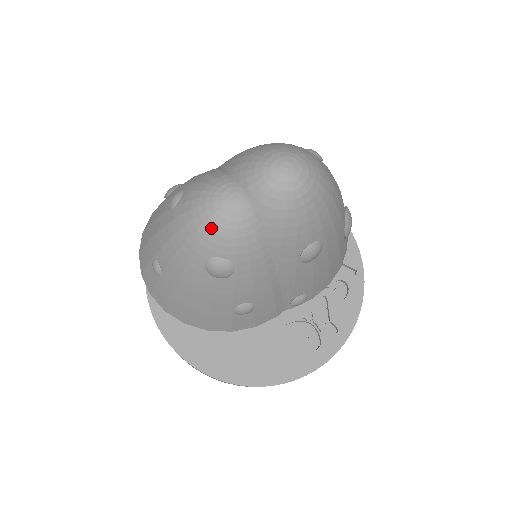
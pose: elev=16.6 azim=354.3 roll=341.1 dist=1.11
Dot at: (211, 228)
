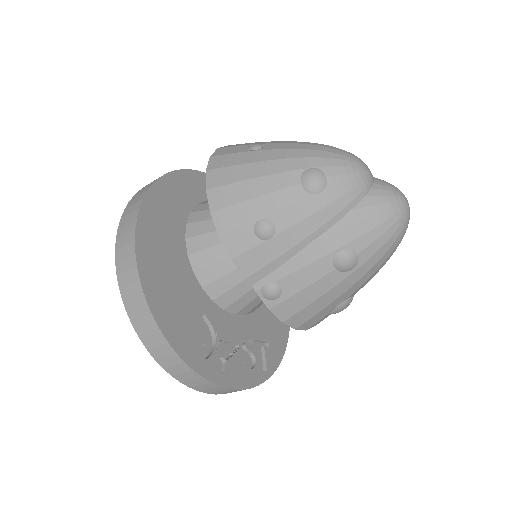
Dot at: (345, 160)
